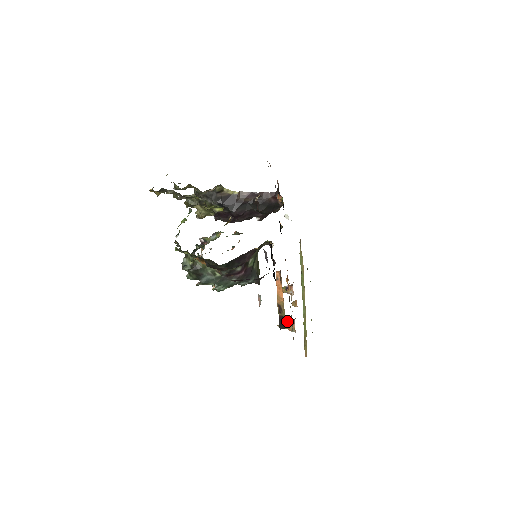
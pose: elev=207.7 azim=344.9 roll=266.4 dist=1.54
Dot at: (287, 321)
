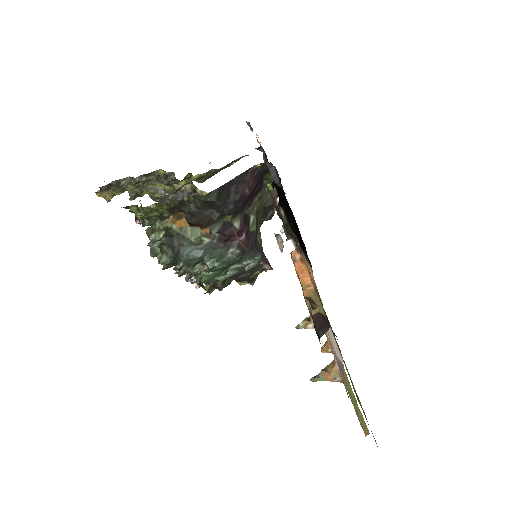
Dot at: (323, 369)
